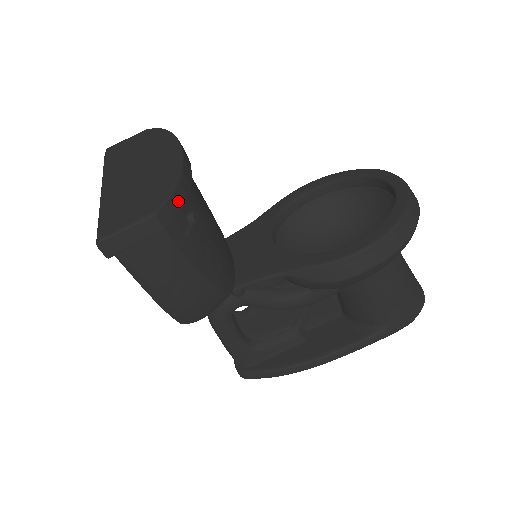
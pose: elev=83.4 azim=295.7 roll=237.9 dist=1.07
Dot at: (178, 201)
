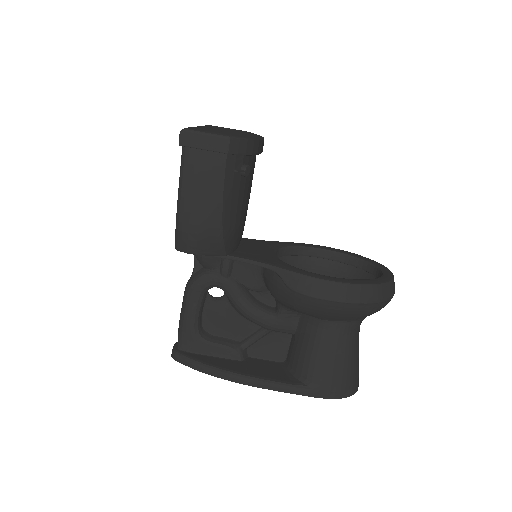
Dot at: (247, 147)
